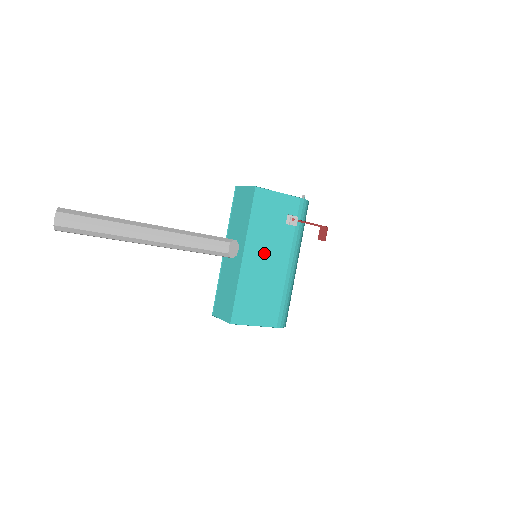
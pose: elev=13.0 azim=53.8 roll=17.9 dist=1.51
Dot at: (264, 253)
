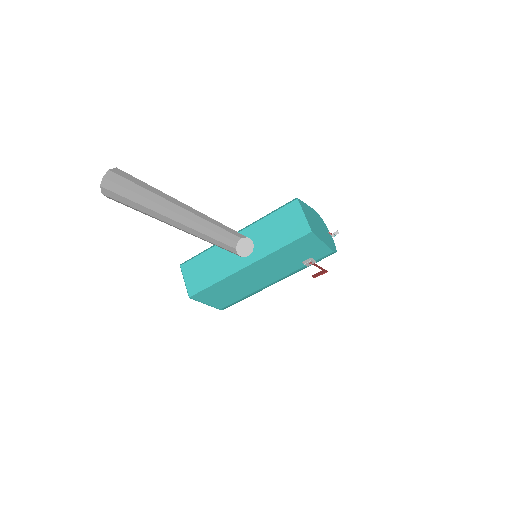
Dot at: (264, 270)
